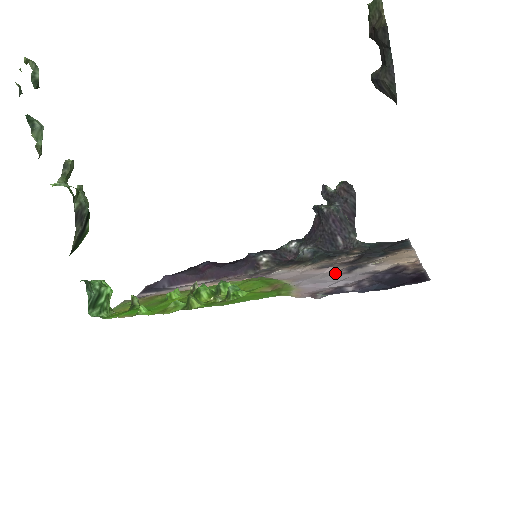
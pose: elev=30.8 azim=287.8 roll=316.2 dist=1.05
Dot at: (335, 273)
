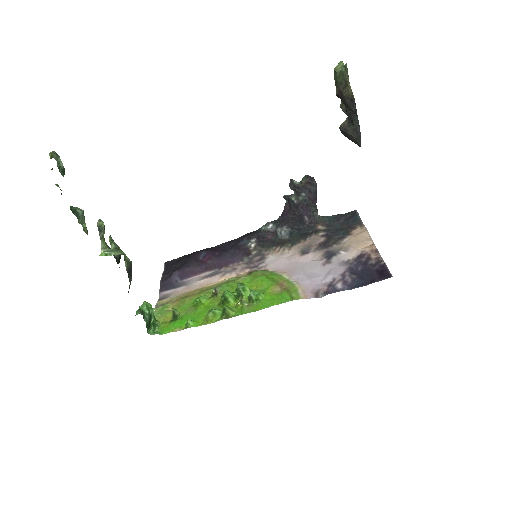
Dot at: (319, 263)
